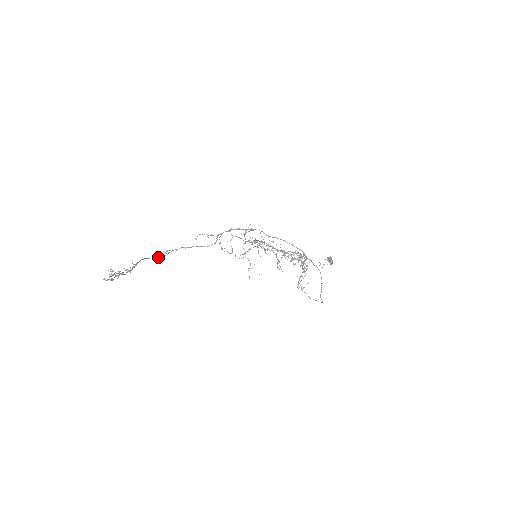
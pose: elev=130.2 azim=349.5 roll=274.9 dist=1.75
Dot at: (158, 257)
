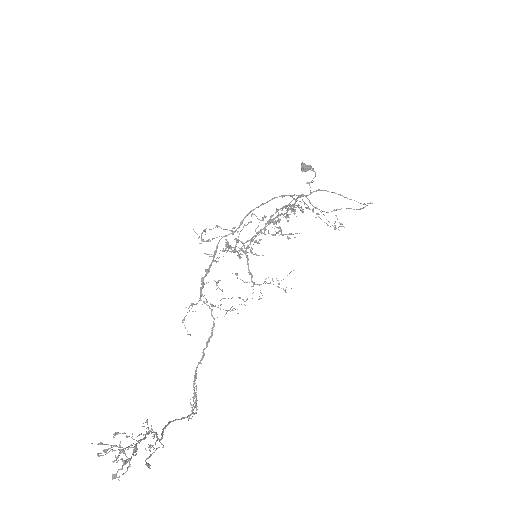
Dot at: occluded
